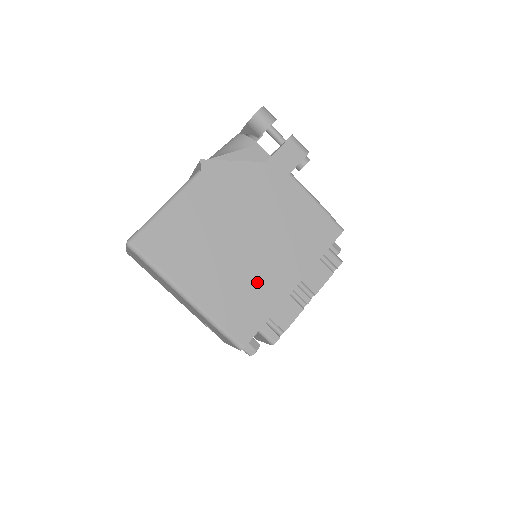
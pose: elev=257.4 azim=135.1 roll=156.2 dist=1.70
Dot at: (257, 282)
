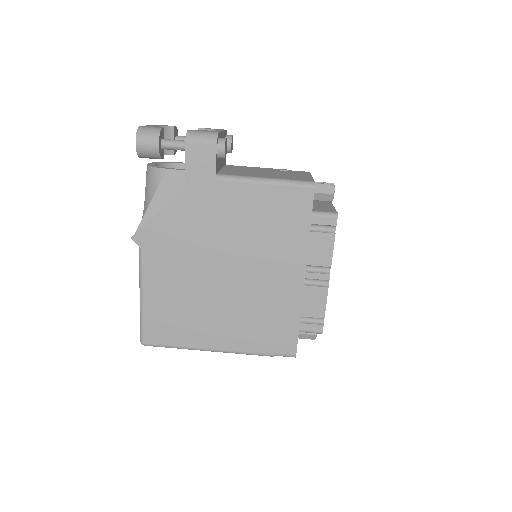
Dot at: (265, 300)
